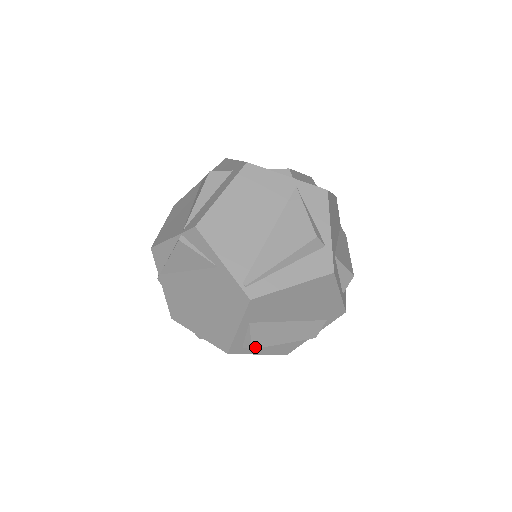
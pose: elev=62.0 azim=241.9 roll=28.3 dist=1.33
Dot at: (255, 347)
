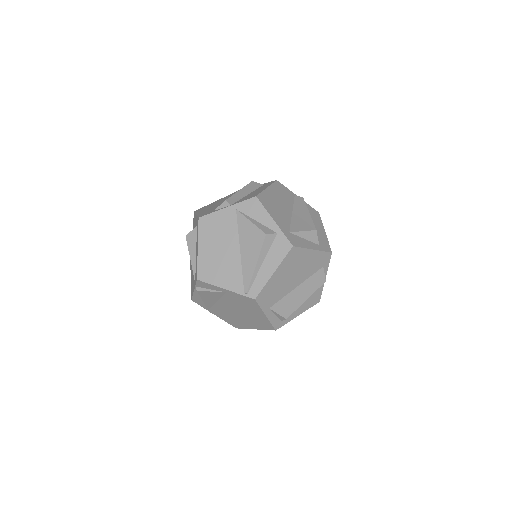
Dot at: (287, 317)
